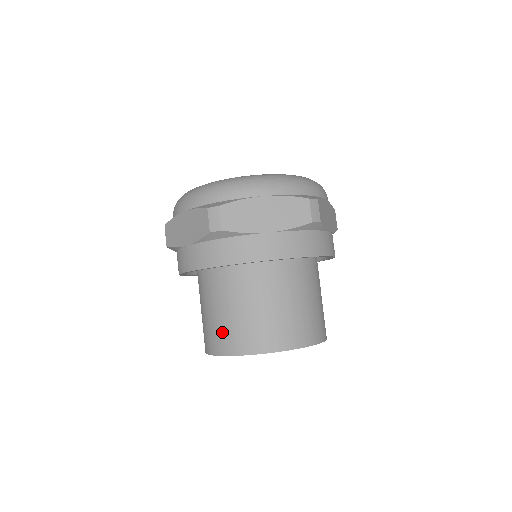
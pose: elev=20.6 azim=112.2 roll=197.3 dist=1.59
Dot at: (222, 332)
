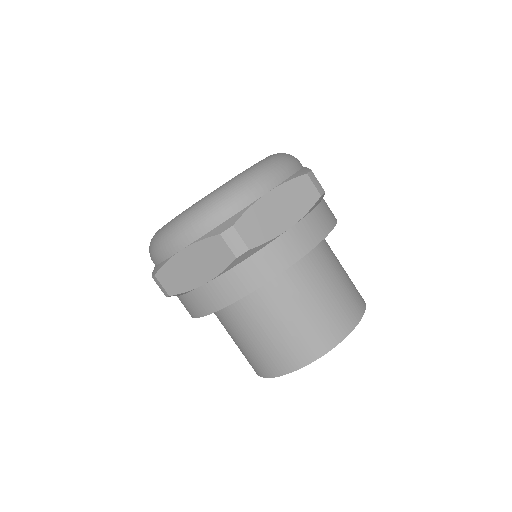
Dot at: occluded
